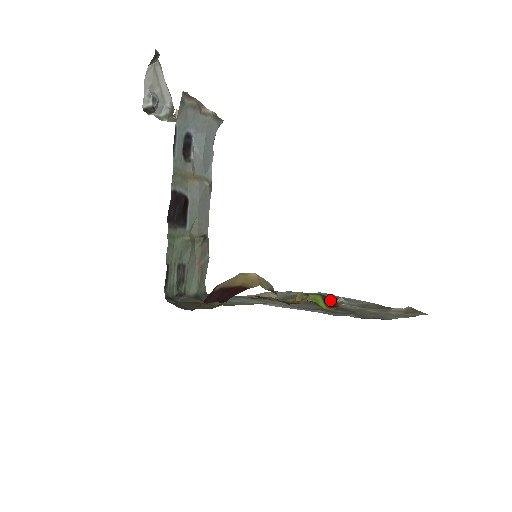
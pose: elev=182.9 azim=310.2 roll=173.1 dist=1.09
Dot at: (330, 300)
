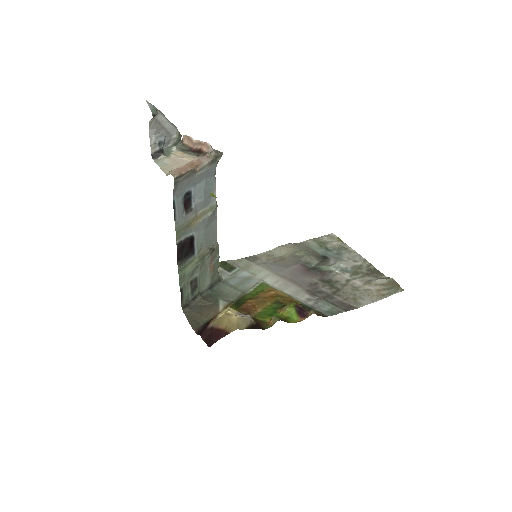
Dot at: (304, 308)
